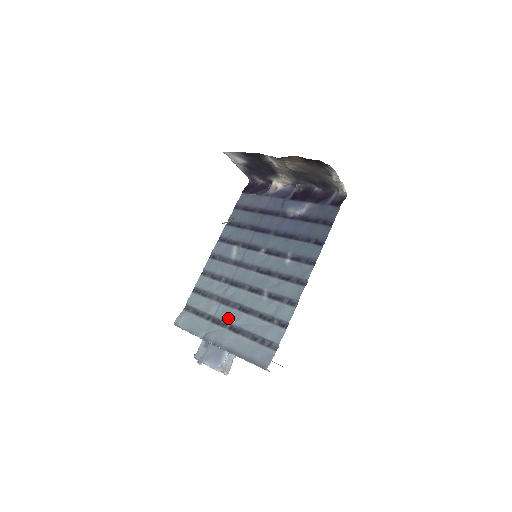
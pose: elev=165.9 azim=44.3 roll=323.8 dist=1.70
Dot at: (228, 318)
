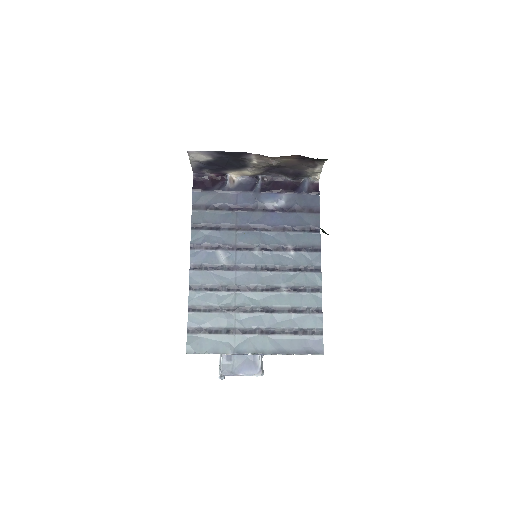
Dot at: (254, 324)
